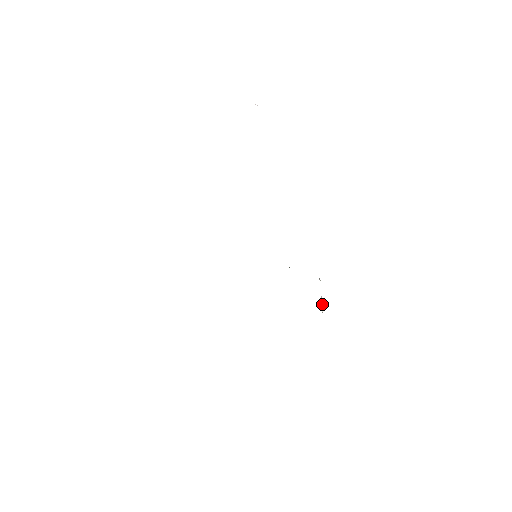
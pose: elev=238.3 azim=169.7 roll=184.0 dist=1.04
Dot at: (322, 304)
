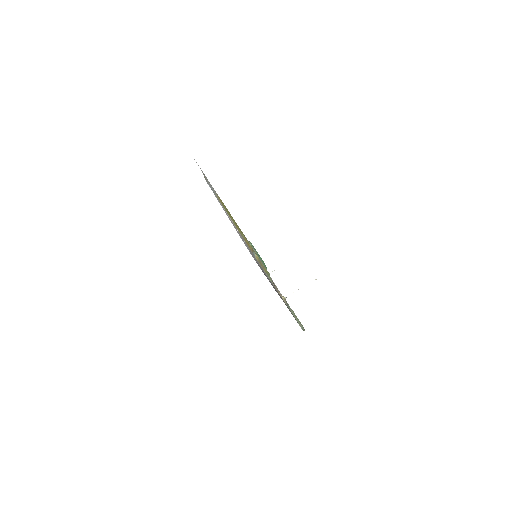
Dot at: occluded
